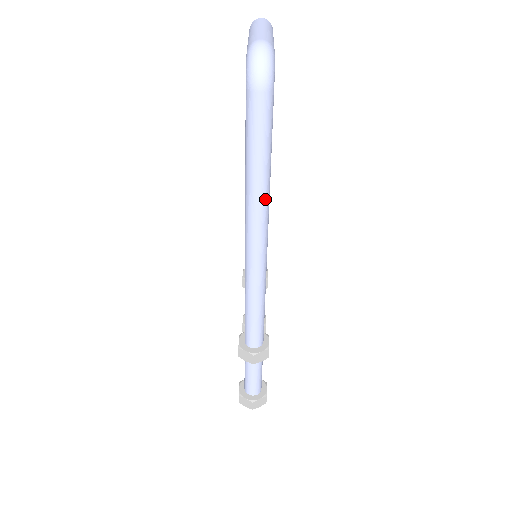
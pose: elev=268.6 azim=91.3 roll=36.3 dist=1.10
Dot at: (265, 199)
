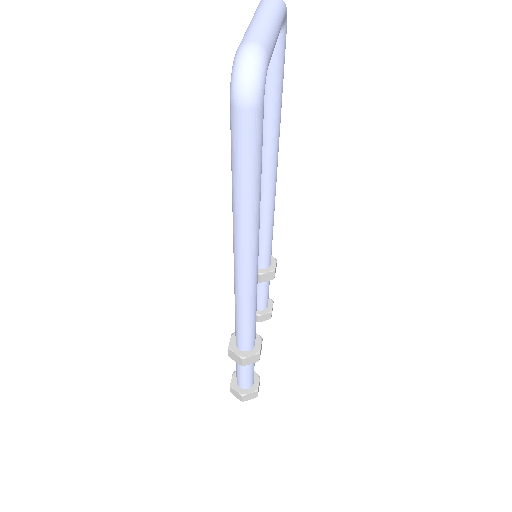
Dot at: (253, 219)
